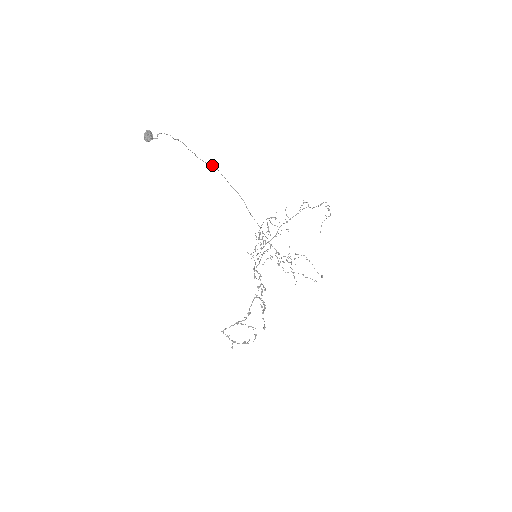
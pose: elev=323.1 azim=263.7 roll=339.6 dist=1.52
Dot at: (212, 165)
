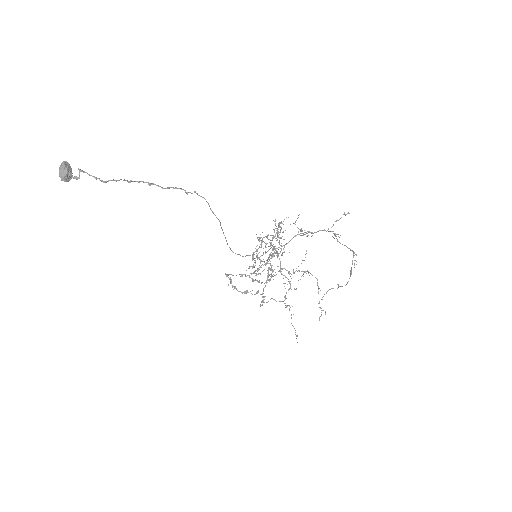
Dot at: occluded
